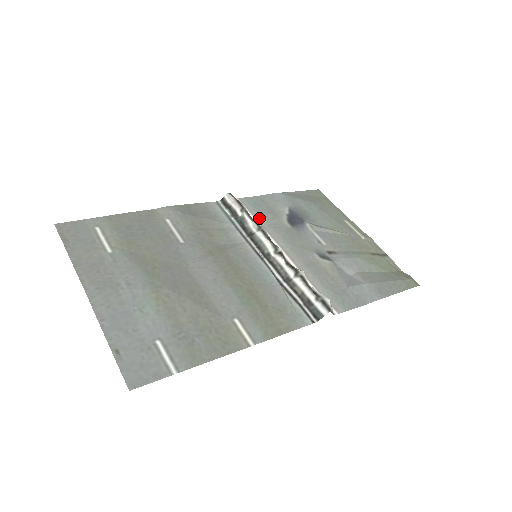
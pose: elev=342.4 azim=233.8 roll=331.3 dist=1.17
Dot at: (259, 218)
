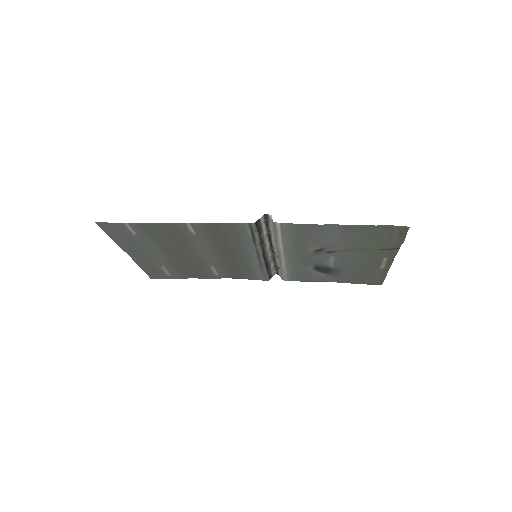
Dot at: (290, 272)
